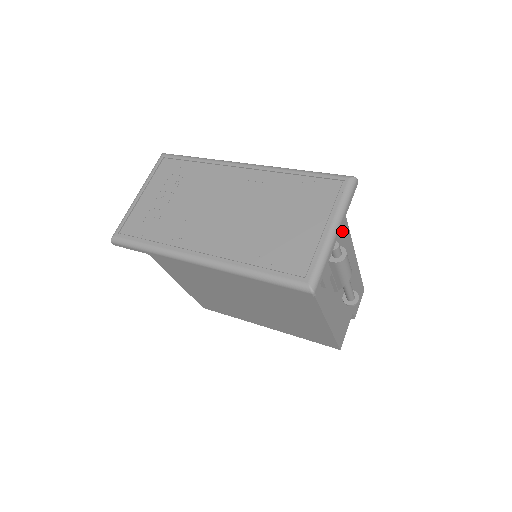
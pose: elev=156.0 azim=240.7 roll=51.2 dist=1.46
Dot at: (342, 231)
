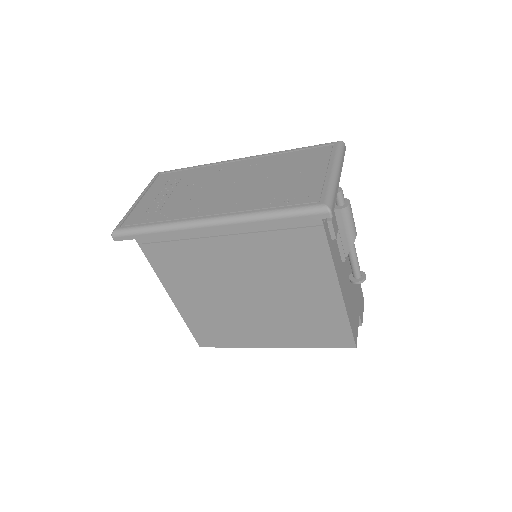
Dot at: occluded
